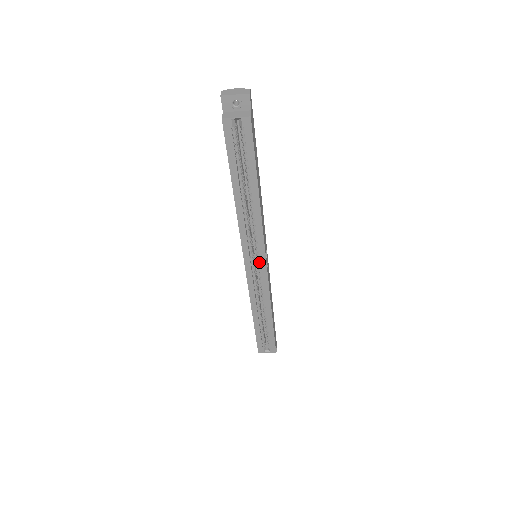
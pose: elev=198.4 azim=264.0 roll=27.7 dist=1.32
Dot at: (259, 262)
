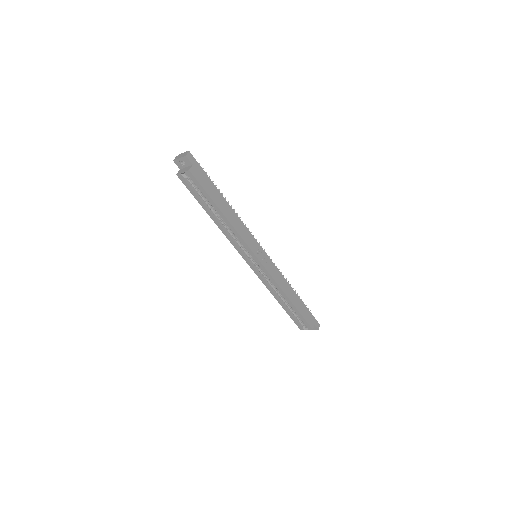
Dot at: (256, 260)
